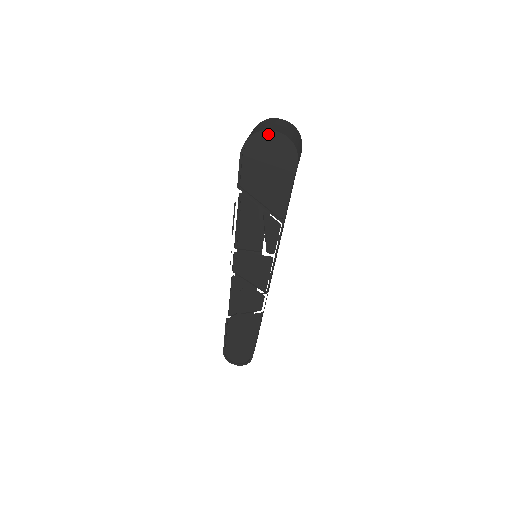
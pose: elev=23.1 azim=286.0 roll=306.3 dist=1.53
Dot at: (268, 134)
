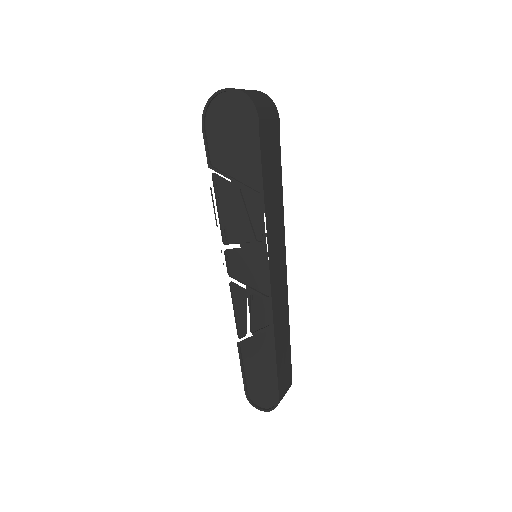
Dot at: (223, 95)
